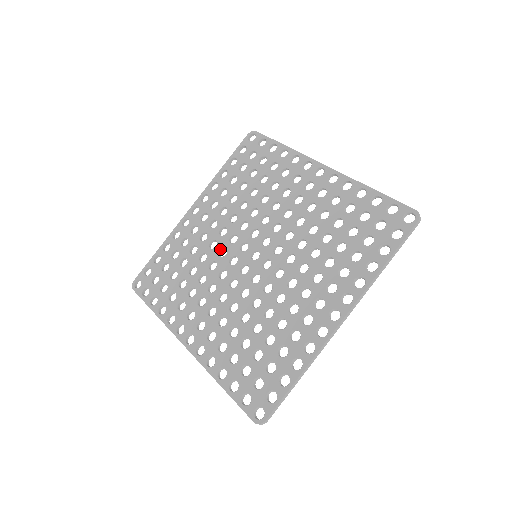
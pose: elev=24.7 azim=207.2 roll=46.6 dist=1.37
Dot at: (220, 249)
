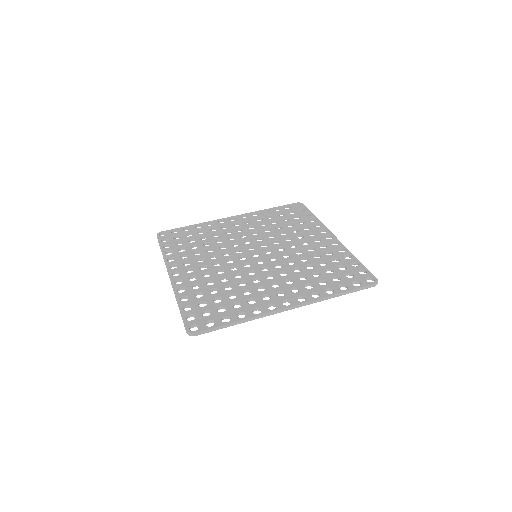
Dot at: (235, 242)
